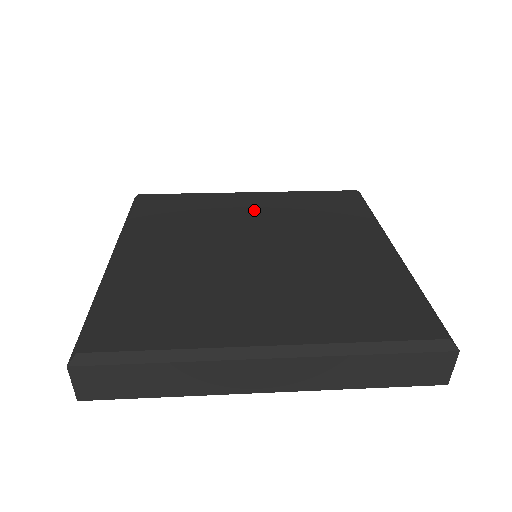
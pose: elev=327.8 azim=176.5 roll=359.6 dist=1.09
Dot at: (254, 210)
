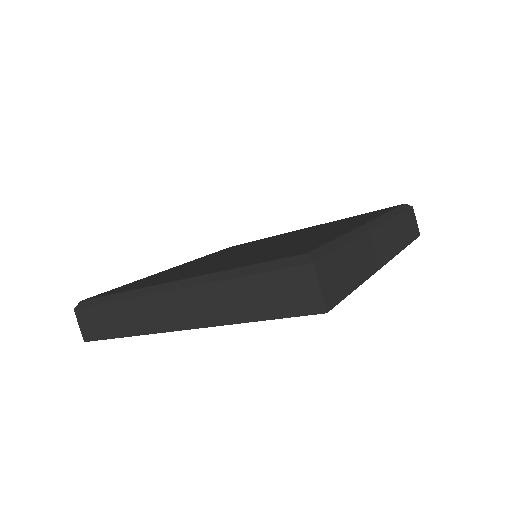
Dot at: (200, 261)
